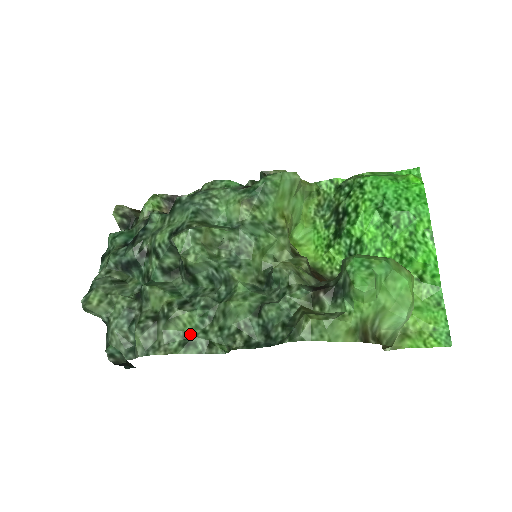
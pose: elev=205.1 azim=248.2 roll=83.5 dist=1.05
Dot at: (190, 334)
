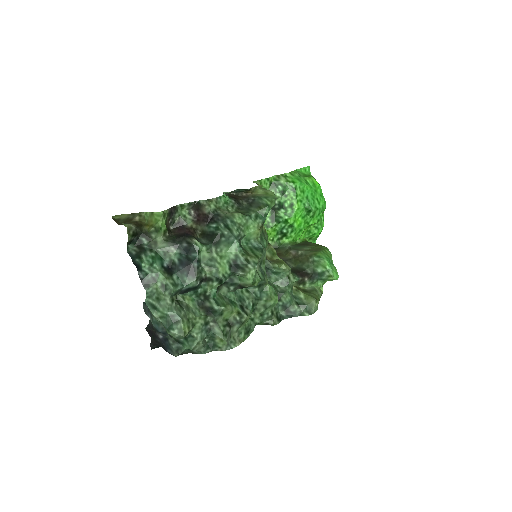
Dot at: (248, 325)
